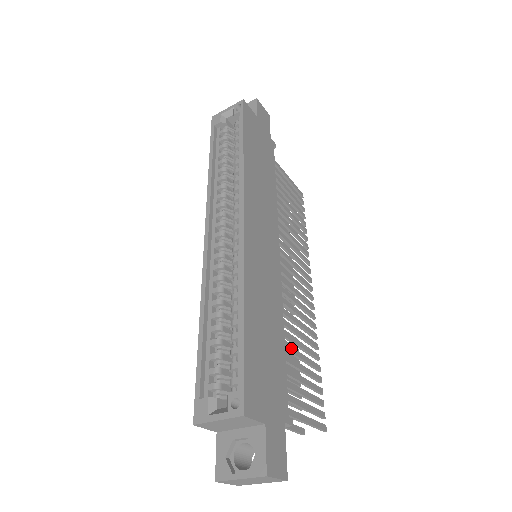
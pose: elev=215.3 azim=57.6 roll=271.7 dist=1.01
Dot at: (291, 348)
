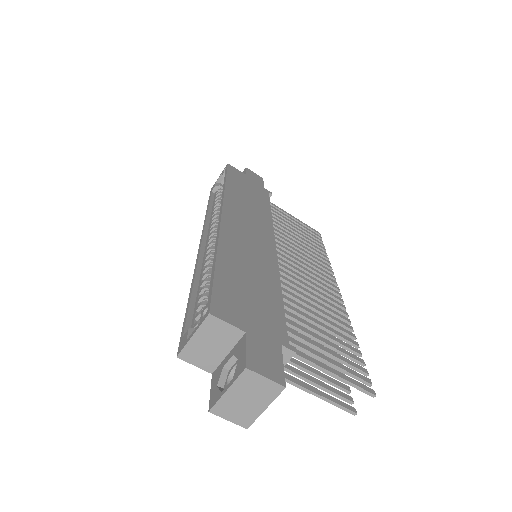
Dot at: (302, 313)
